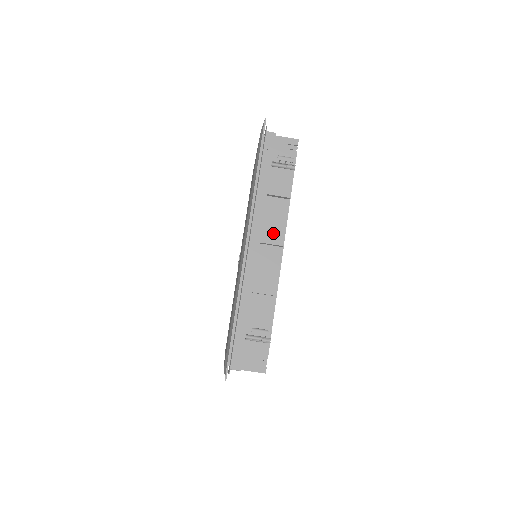
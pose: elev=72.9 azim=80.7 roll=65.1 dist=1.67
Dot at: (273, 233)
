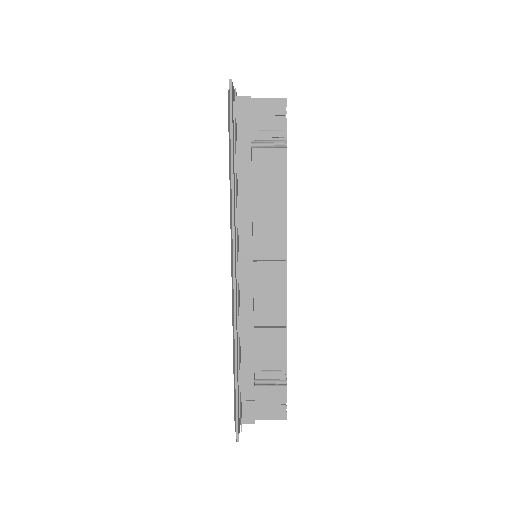
Dot at: (269, 244)
